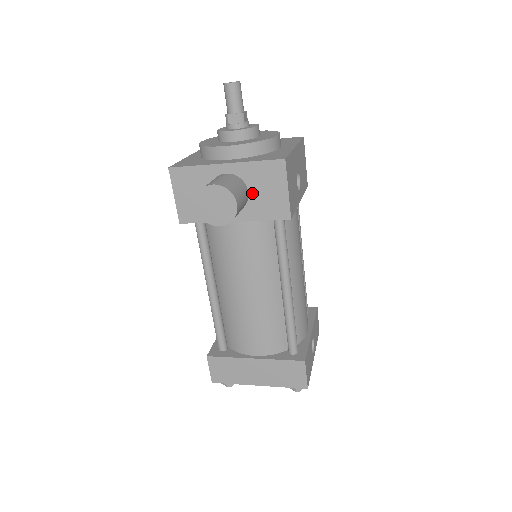
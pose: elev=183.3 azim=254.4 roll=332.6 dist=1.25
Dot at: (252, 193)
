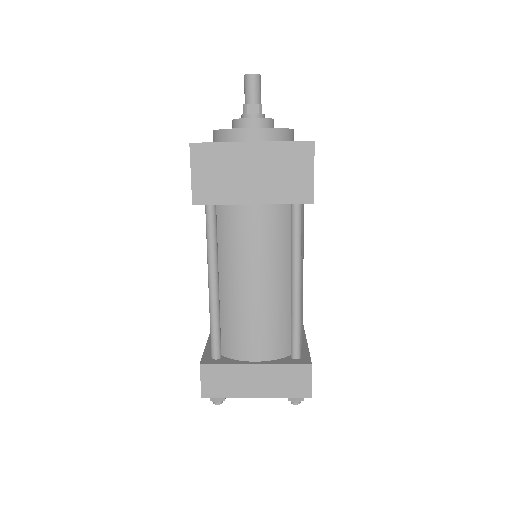
Dot at: (277, 174)
